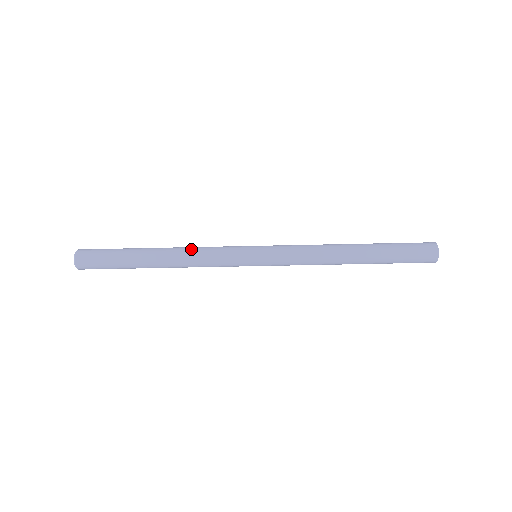
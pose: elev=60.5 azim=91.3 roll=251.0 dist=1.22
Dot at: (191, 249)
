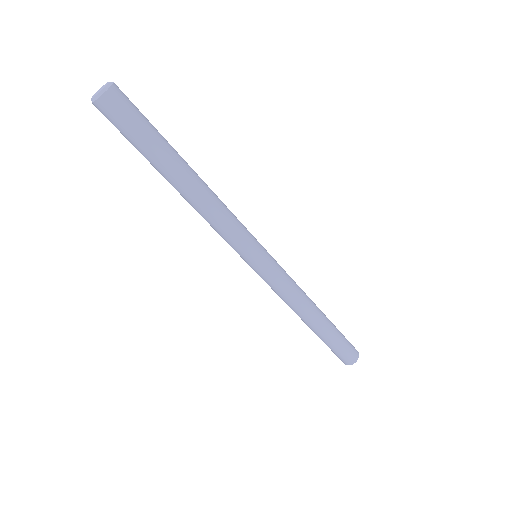
Dot at: (220, 202)
